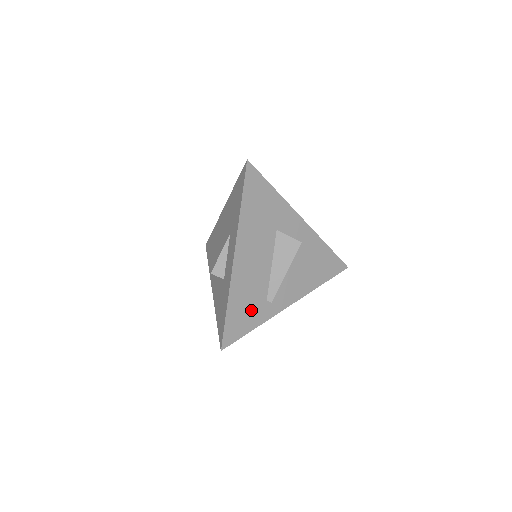
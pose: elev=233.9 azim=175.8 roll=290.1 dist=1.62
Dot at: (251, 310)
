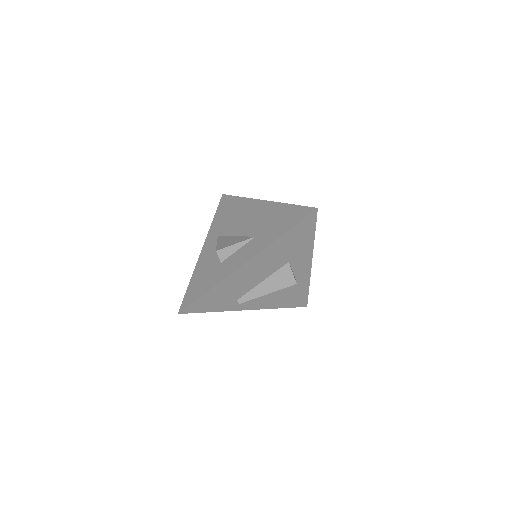
Dot at: (222, 300)
